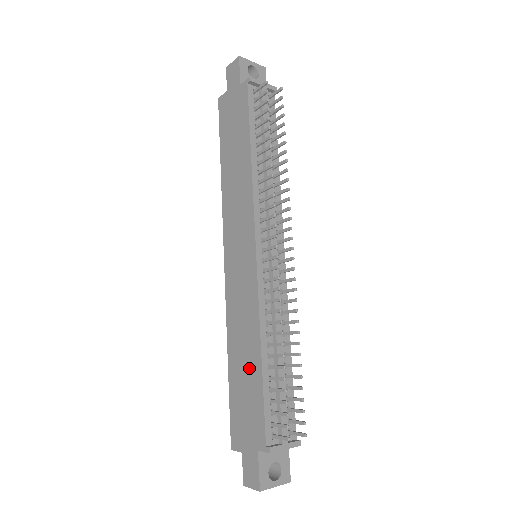
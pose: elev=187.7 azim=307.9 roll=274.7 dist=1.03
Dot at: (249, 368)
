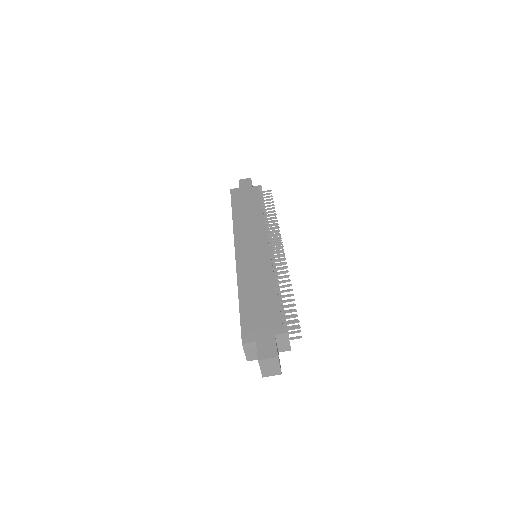
Dot at: (264, 296)
